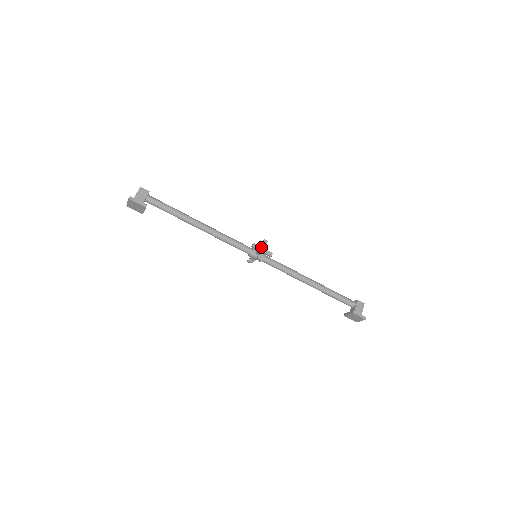
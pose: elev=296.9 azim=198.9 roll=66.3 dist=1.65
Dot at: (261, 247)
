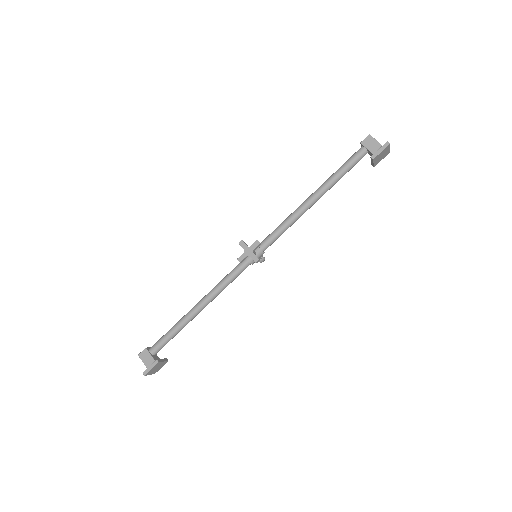
Dot at: (245, 252)
